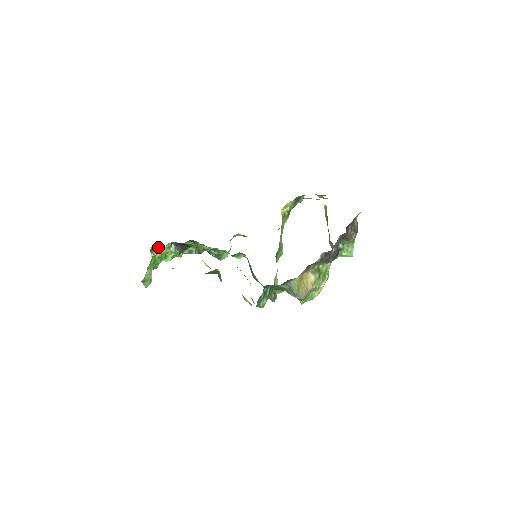
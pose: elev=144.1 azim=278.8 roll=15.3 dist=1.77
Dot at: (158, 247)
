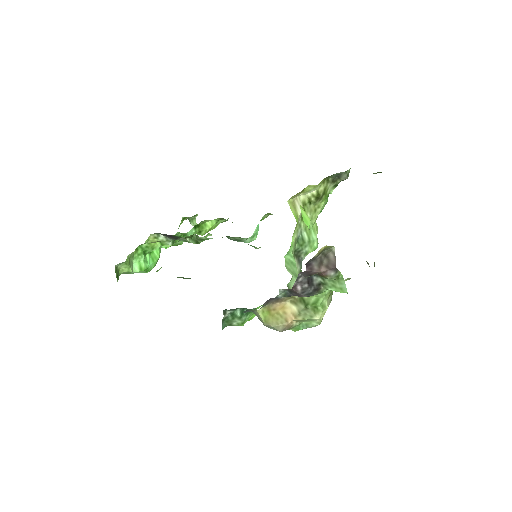
Dot at: (196, 216)
